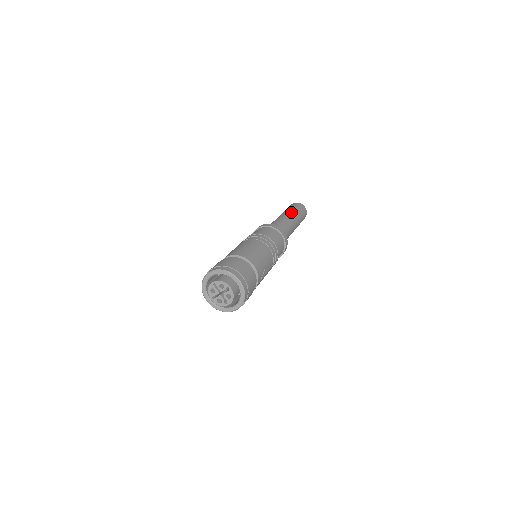
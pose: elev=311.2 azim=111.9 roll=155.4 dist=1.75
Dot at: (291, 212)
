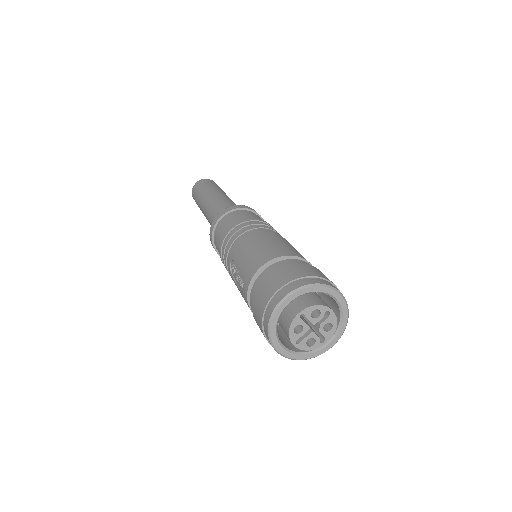
Dot at: (218, 190)
